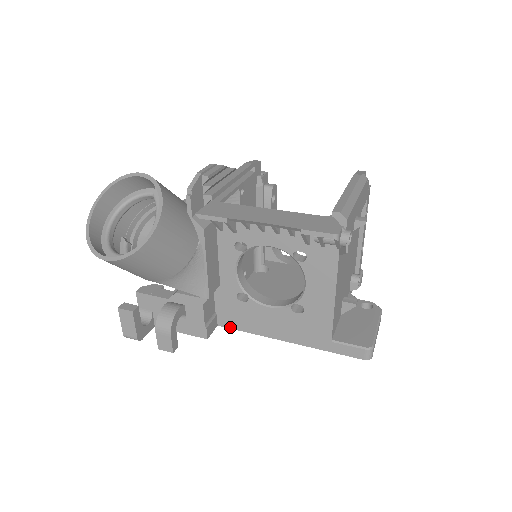
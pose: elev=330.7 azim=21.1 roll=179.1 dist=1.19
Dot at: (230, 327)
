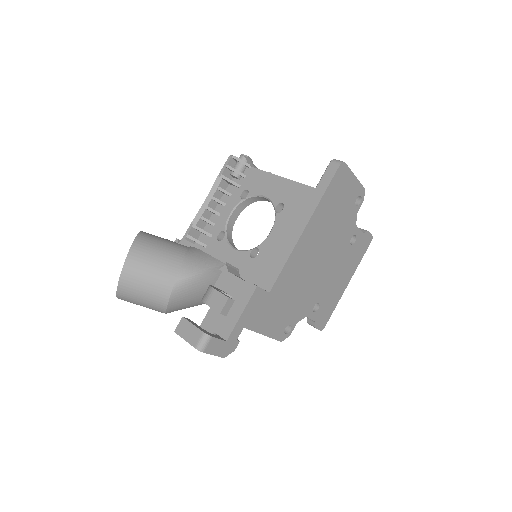
Dot at: (275, 280)
